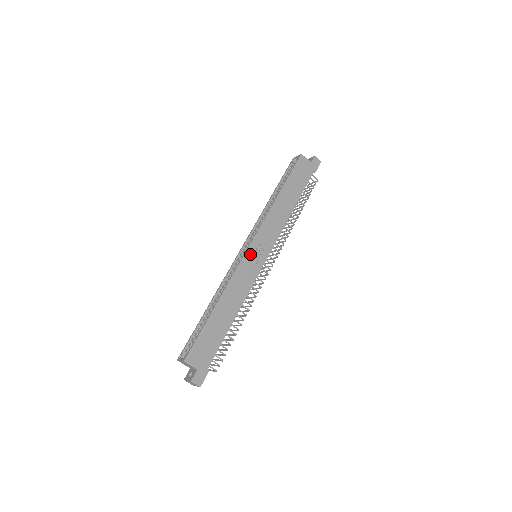
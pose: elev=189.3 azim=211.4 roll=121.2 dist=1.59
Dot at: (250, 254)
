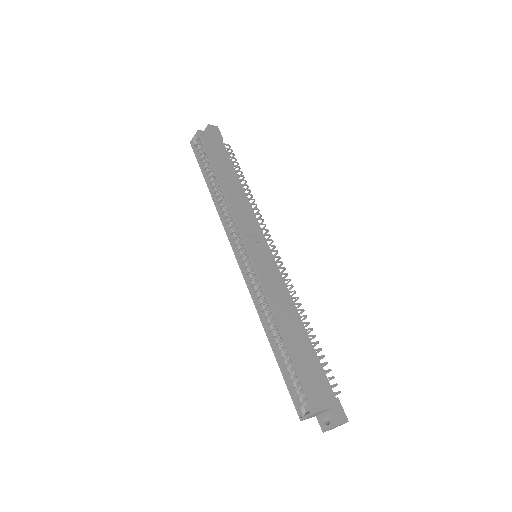
Dot at: (256, 256)
